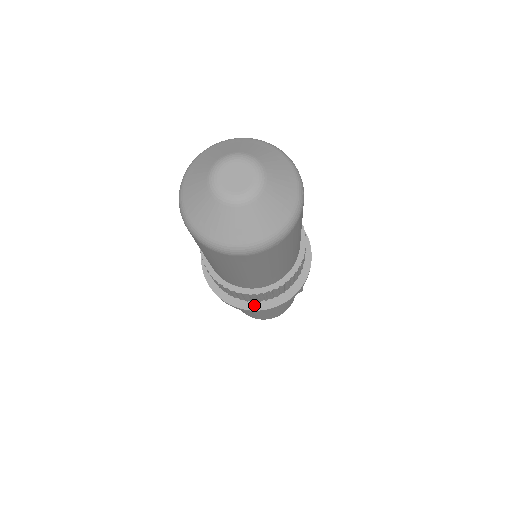
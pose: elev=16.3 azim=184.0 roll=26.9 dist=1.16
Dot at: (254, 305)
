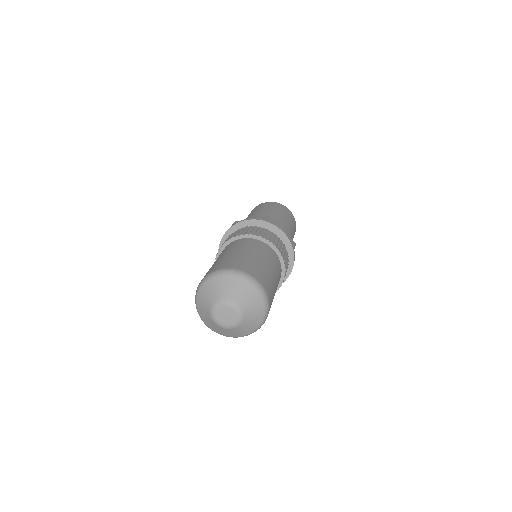
Dot at: occluded
